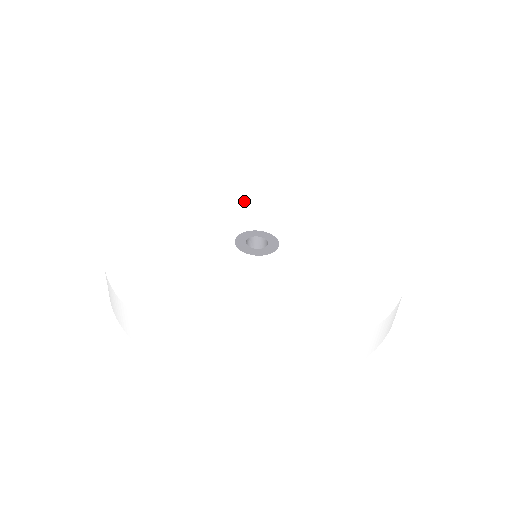
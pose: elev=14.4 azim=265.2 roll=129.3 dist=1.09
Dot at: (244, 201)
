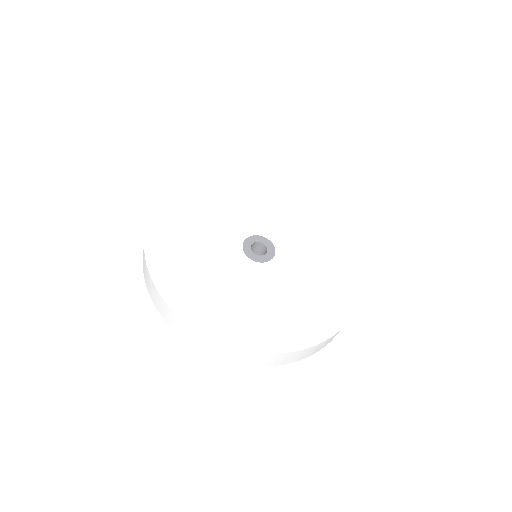
Dot at: (228, 203)
